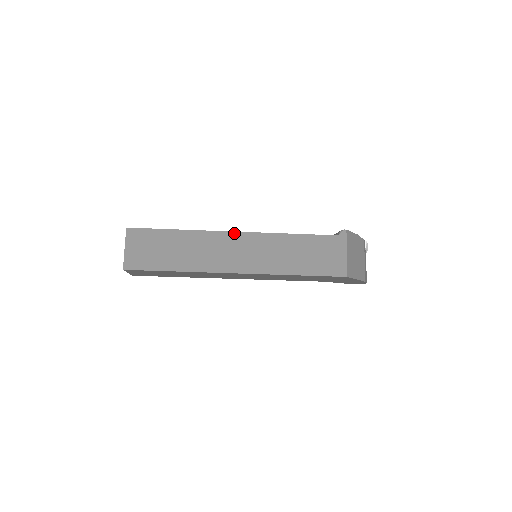
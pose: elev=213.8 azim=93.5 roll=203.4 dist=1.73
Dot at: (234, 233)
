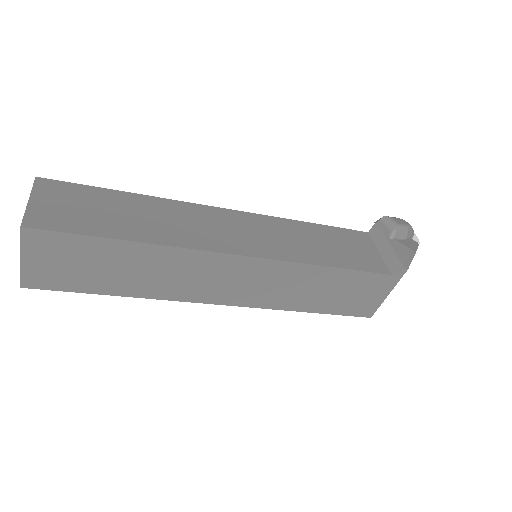
Dot at: (235, 257)
